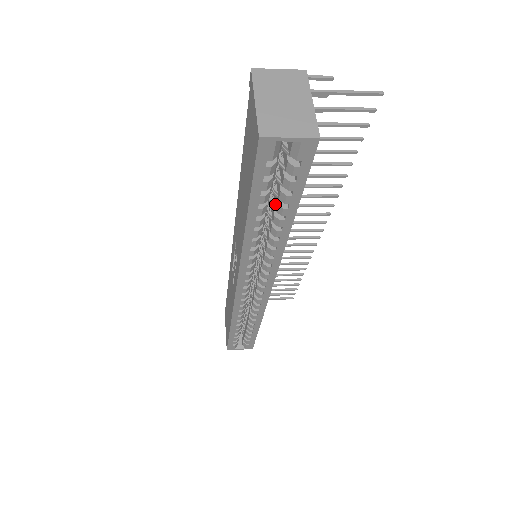
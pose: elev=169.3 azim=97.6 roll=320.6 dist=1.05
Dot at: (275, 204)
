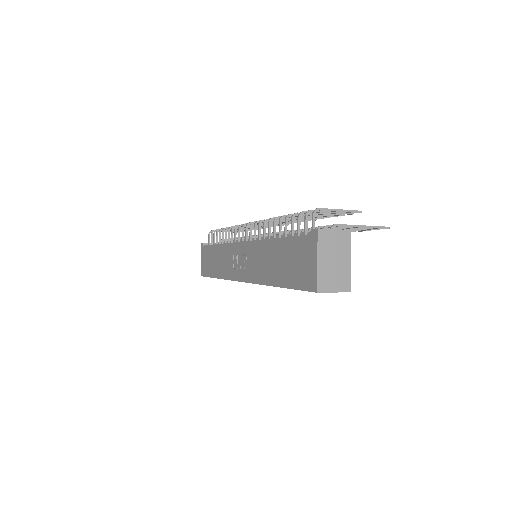
Dot at: occluded
